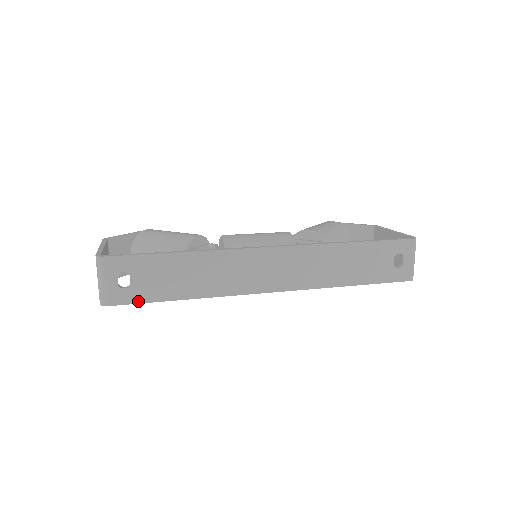
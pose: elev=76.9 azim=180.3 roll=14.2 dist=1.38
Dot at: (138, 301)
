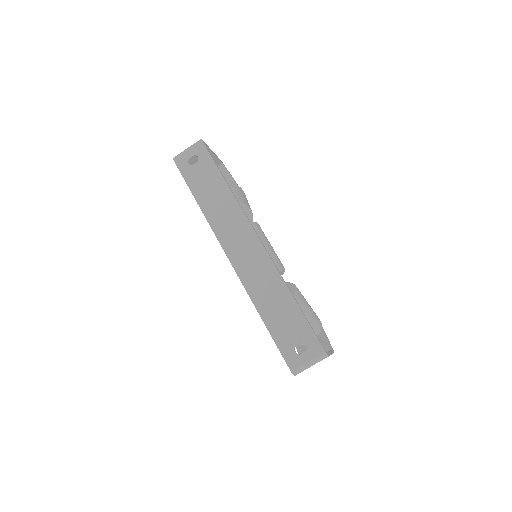
Dot at: (184, 176)
